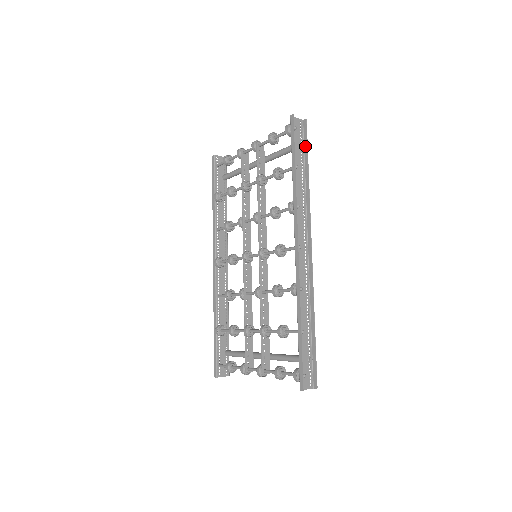
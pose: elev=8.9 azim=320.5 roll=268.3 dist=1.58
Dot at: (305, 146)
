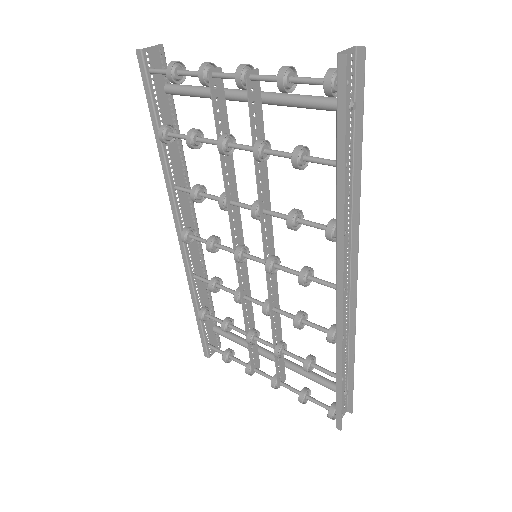
Dot at: (357, 108)
